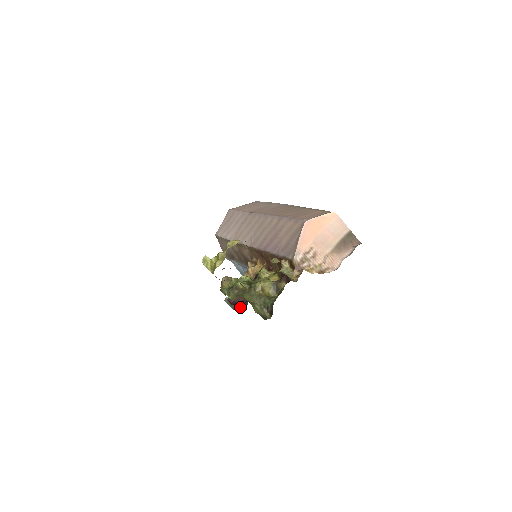
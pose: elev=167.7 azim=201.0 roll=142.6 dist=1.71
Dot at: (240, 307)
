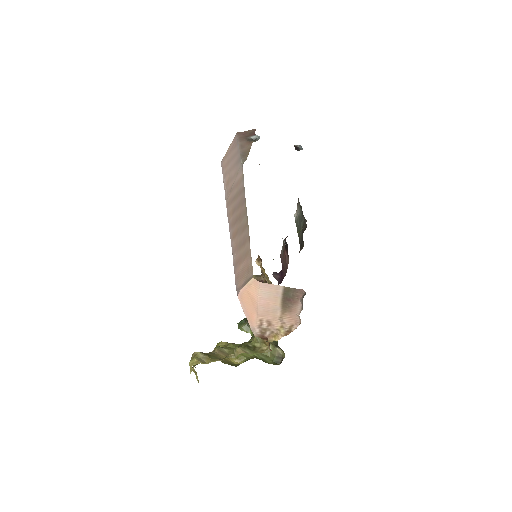
Dot at: (300, 246)
